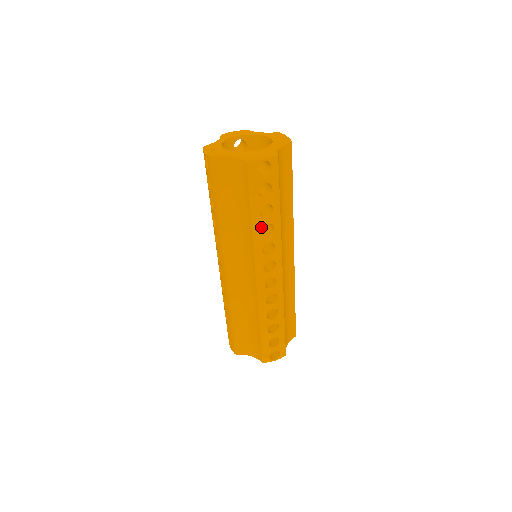
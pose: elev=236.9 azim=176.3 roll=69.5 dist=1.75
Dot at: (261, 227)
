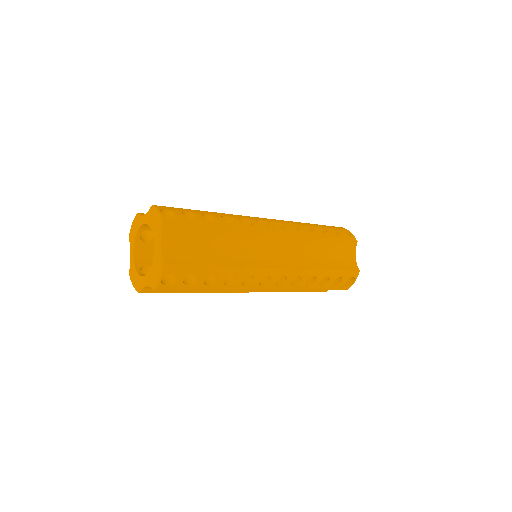
Dot at: (223, 285)
